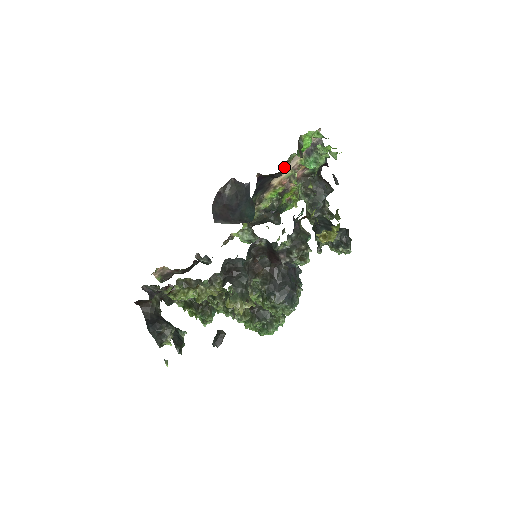
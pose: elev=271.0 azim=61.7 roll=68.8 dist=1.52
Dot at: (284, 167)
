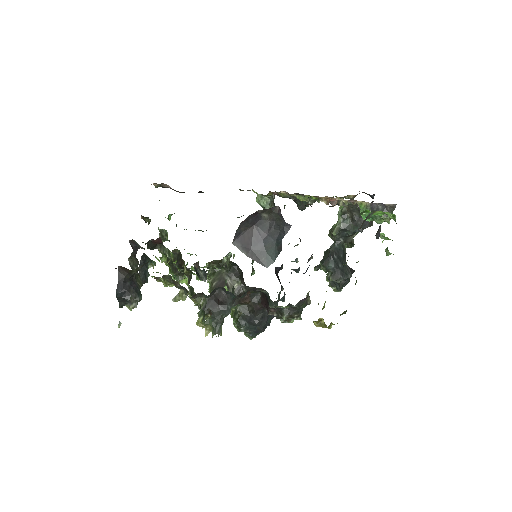
Dot at: occluded
